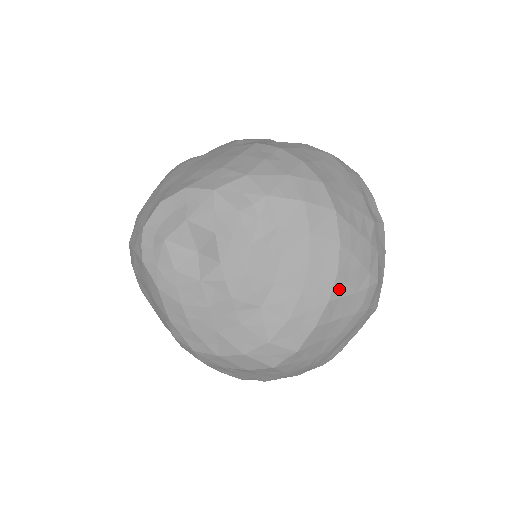
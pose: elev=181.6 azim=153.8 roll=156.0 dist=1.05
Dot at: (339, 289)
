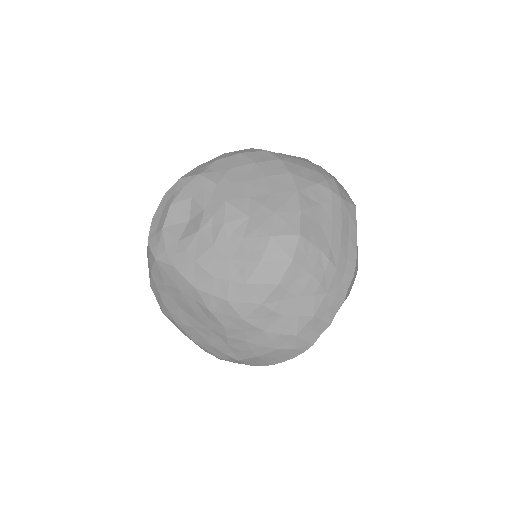
Dot at: (300, 183)
